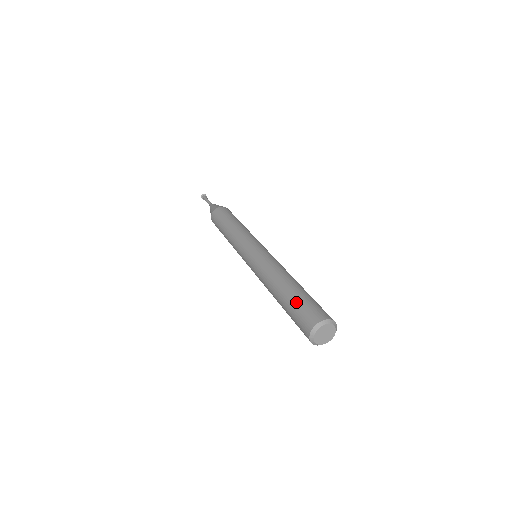
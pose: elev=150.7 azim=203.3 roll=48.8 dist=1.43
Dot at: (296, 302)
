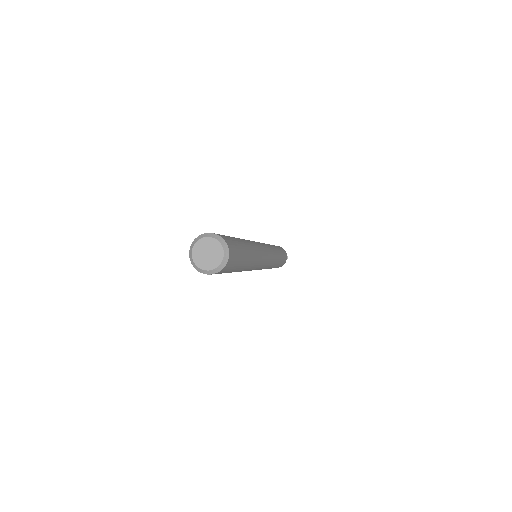
Dot at: occluded
